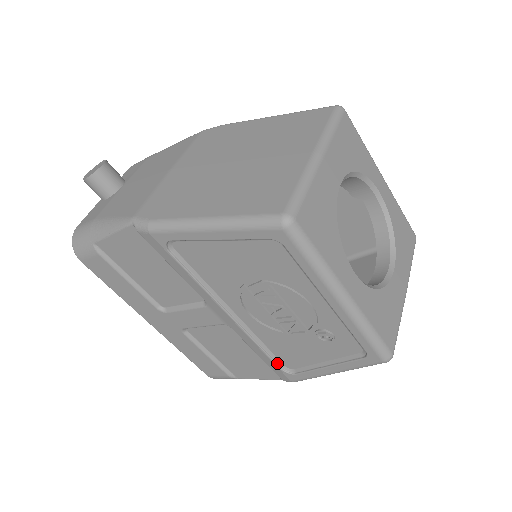
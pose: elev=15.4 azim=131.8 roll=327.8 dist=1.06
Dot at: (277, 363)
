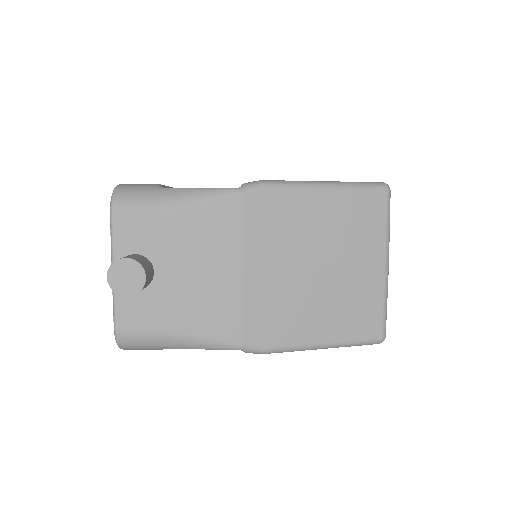
Dot at: occluded
